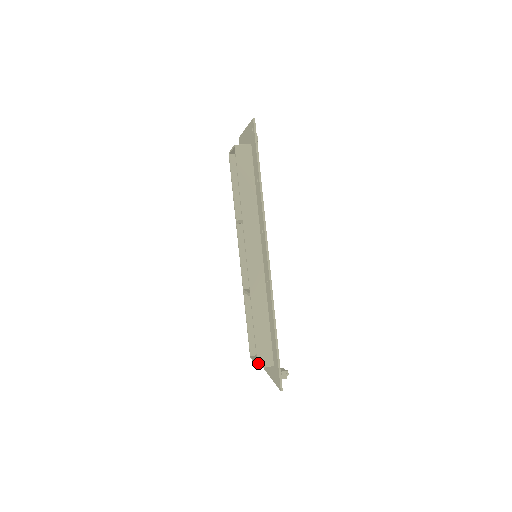
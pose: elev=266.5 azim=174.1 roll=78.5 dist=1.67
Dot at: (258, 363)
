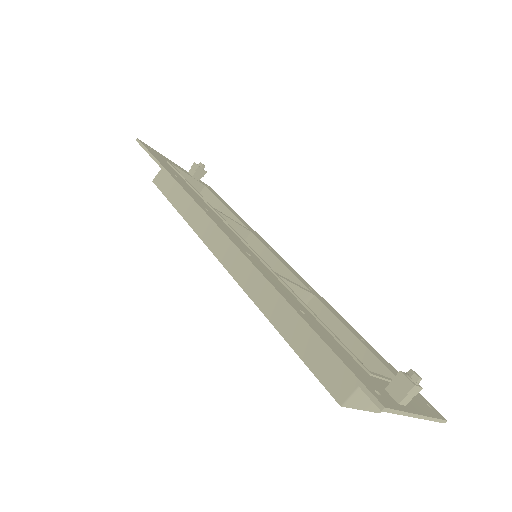
Dot at: (333, 396)
